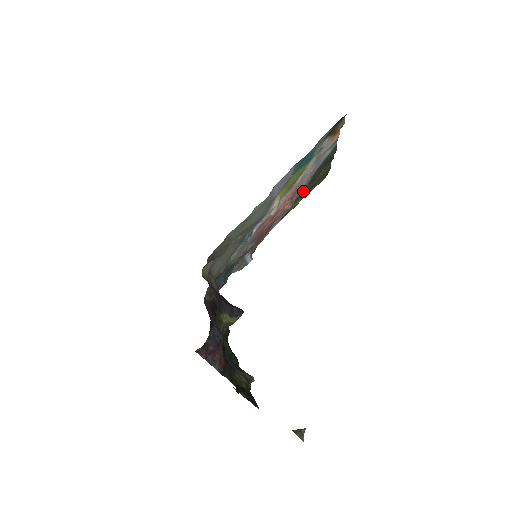
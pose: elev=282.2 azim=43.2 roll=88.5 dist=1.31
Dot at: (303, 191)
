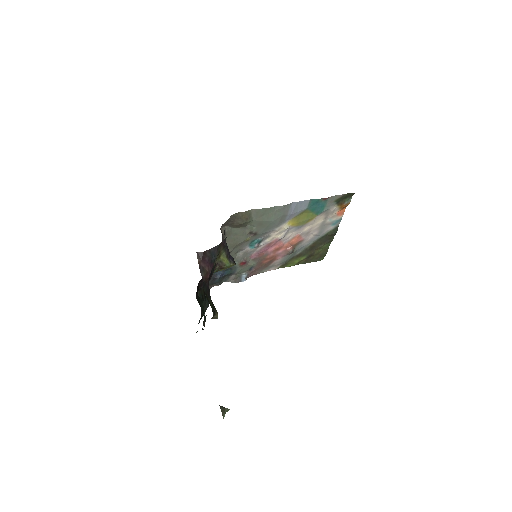
Dot at: (303, 252)
